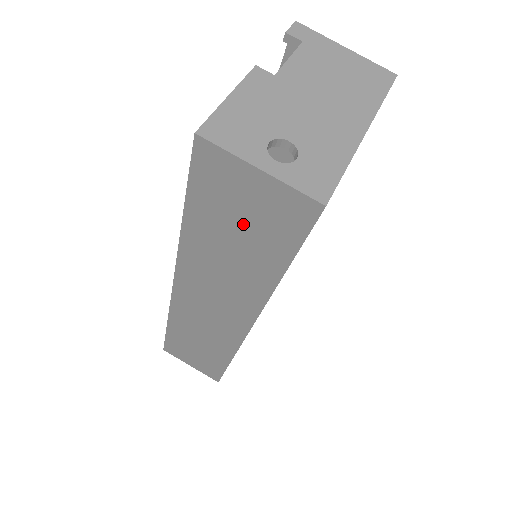
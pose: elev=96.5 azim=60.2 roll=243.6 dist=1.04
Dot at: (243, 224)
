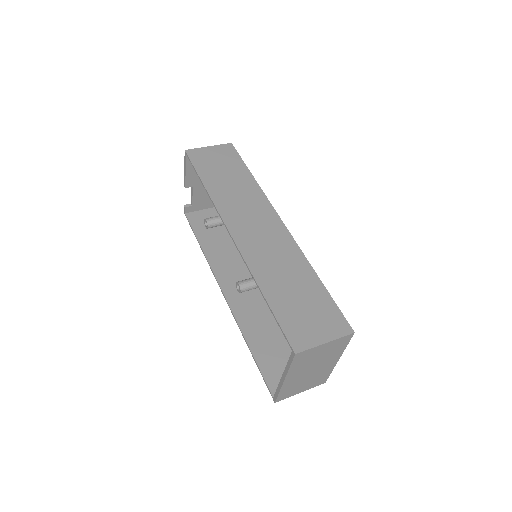
Dot at: (221, 166)
